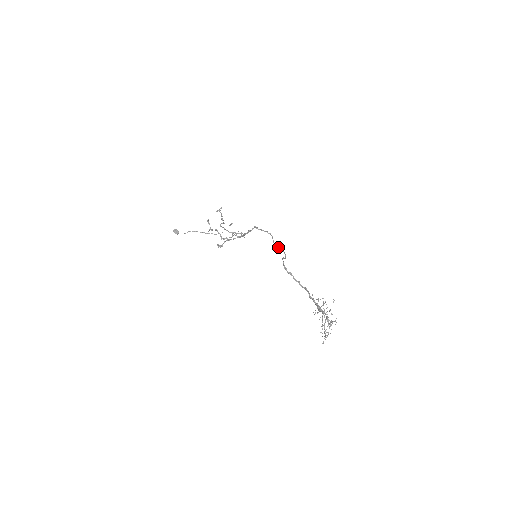
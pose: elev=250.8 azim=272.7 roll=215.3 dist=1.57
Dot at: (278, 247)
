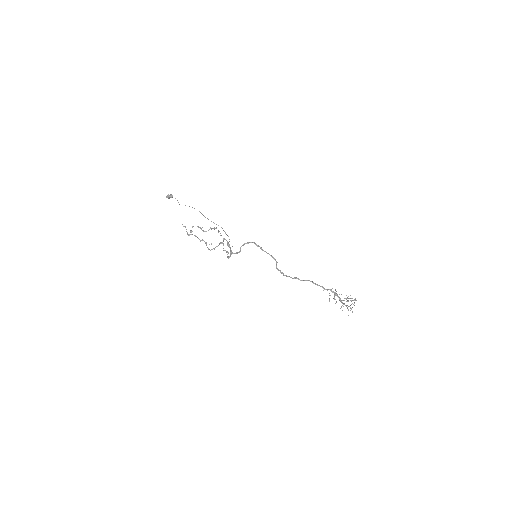
Dot at: occluded
